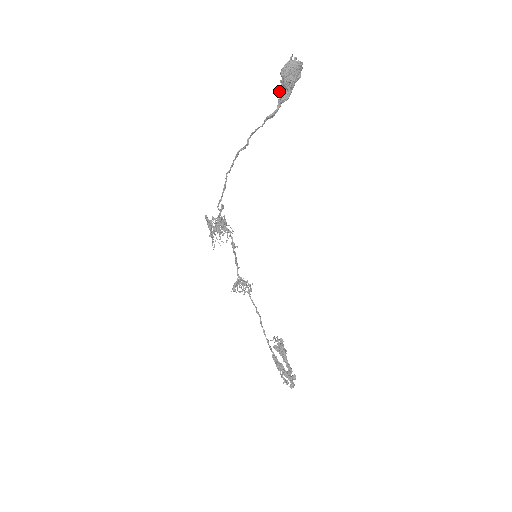
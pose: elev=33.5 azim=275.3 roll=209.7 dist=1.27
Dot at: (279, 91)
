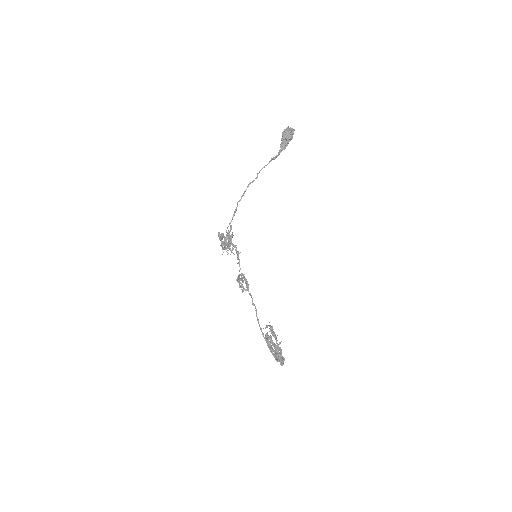
Dot at: occluded
